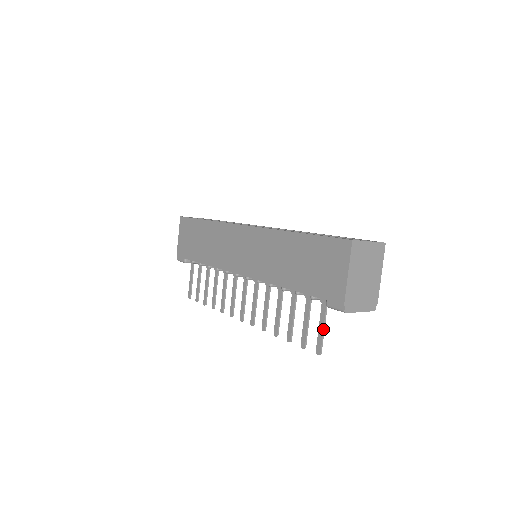
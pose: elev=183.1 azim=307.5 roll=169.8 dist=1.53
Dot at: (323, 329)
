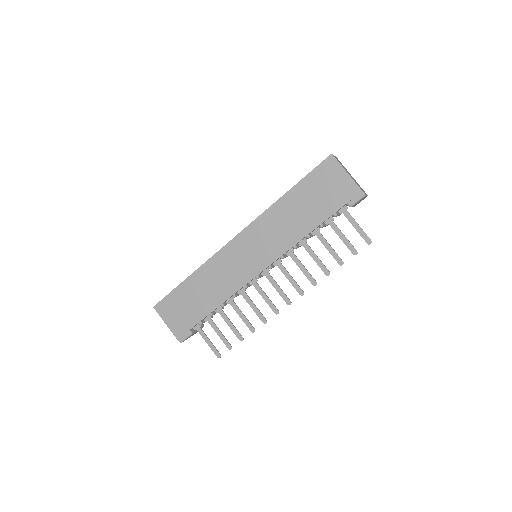
Dot at: occluded
